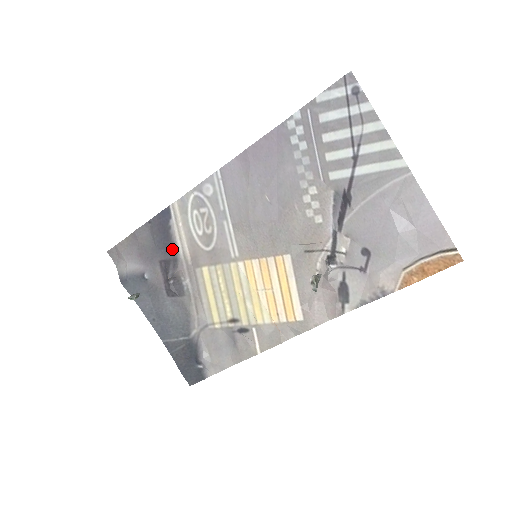
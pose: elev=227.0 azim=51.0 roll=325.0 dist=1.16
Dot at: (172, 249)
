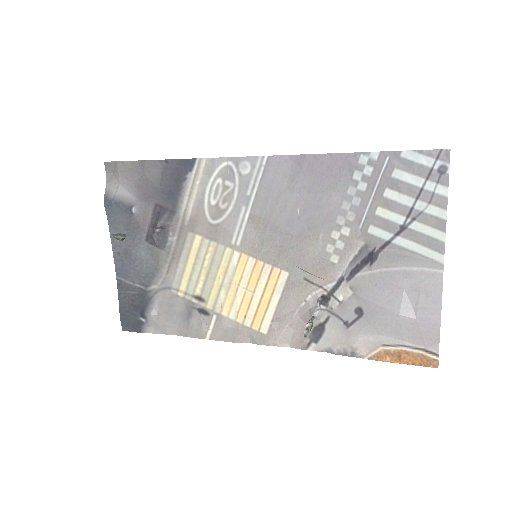
Dot at: (175, 200)
